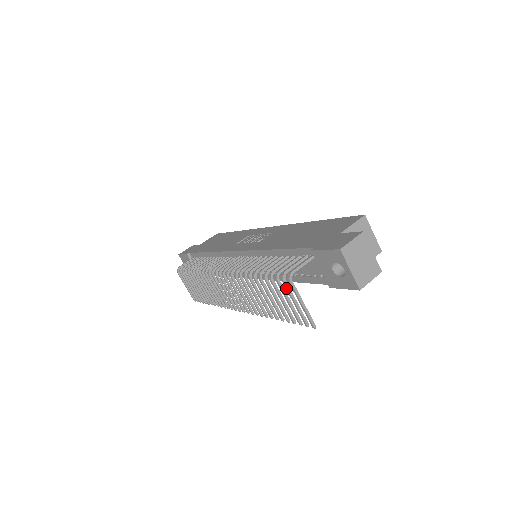
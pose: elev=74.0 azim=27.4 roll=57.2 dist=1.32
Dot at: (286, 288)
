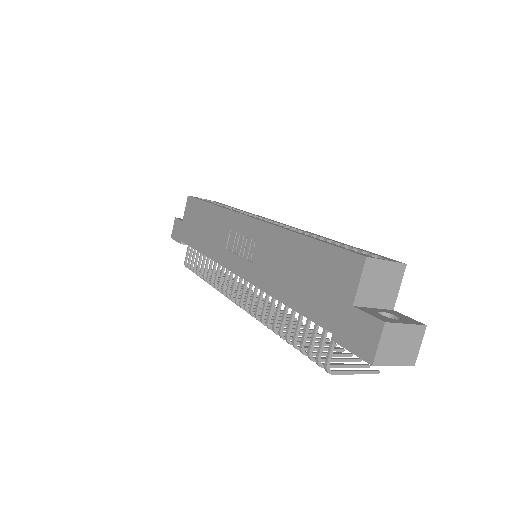
Dot at: occluded
